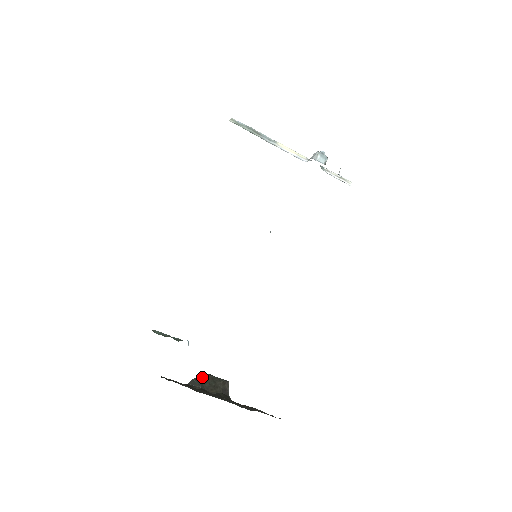
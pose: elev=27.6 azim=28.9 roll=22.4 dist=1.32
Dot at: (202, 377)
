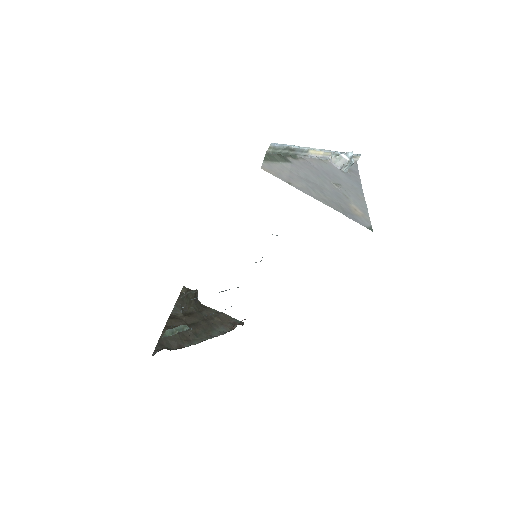
Dot at: (180, 300)
